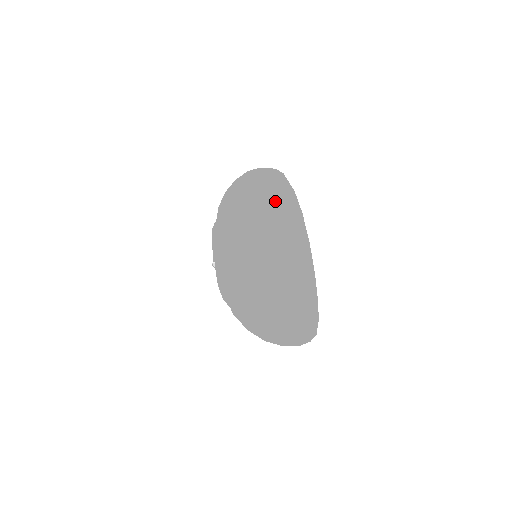
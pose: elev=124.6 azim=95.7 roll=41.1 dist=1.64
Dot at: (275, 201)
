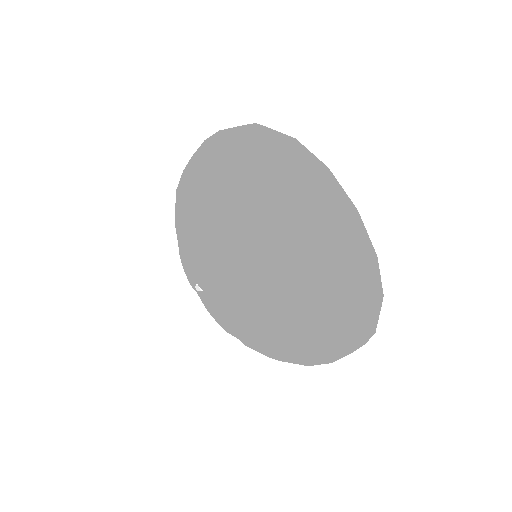
Dot at: (294, 164)
